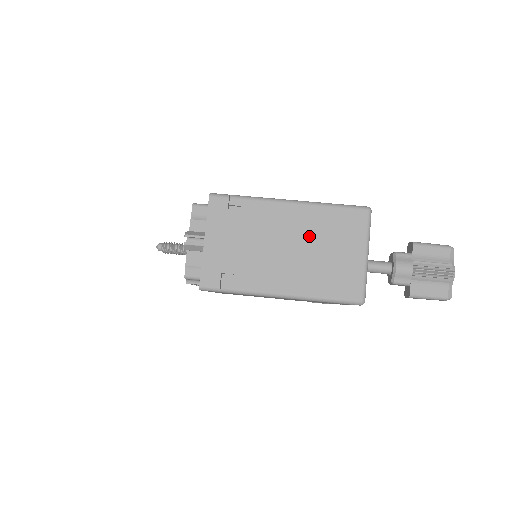
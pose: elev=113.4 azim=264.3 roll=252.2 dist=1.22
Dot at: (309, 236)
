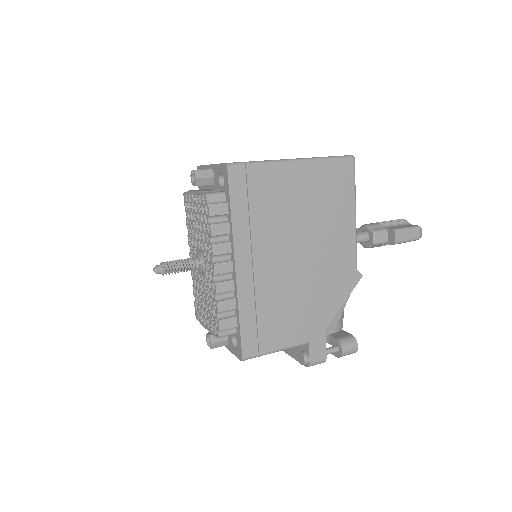
Dot at: occluded
